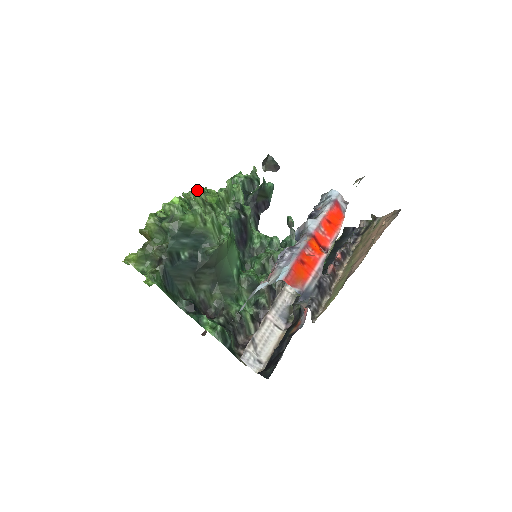
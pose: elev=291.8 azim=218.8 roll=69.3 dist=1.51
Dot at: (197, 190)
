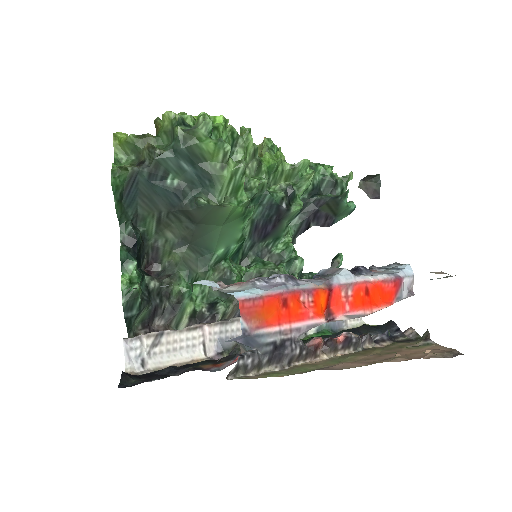
Dot at: (265, 140)
